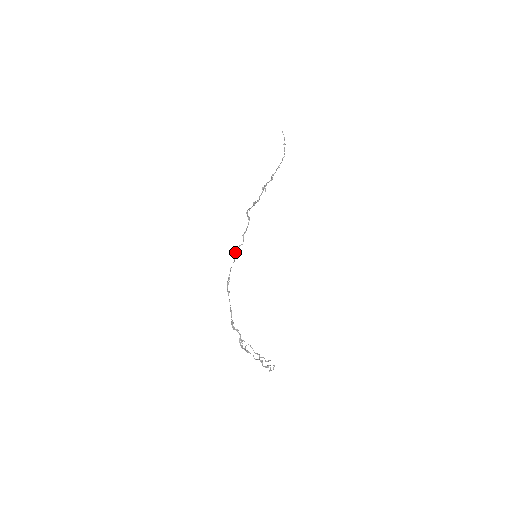
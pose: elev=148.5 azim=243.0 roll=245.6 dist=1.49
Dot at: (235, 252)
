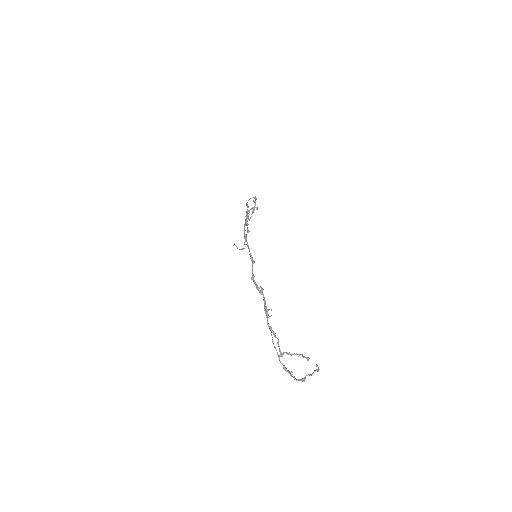
Dot at: (246, 212)
